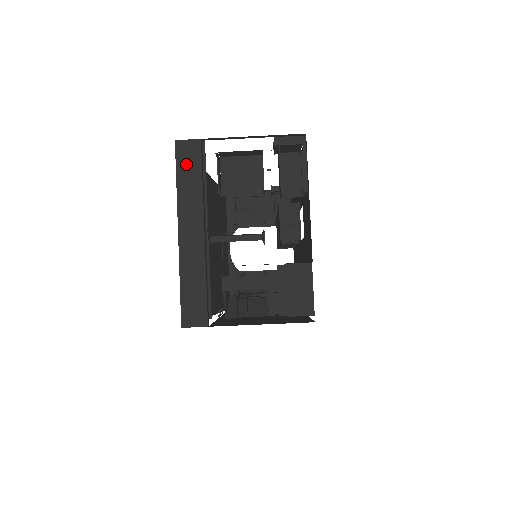
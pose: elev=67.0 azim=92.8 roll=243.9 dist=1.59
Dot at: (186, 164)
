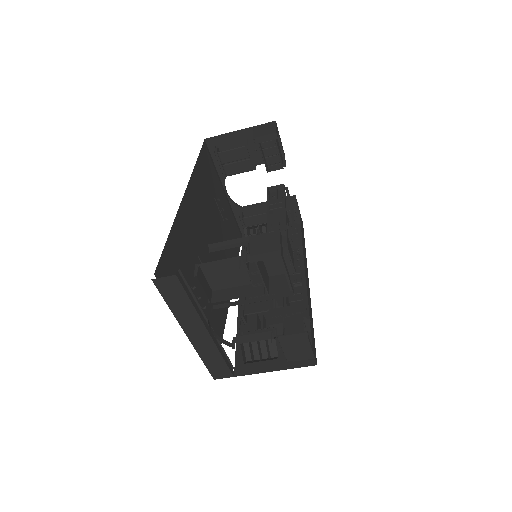
Dot at: (171, 294)
